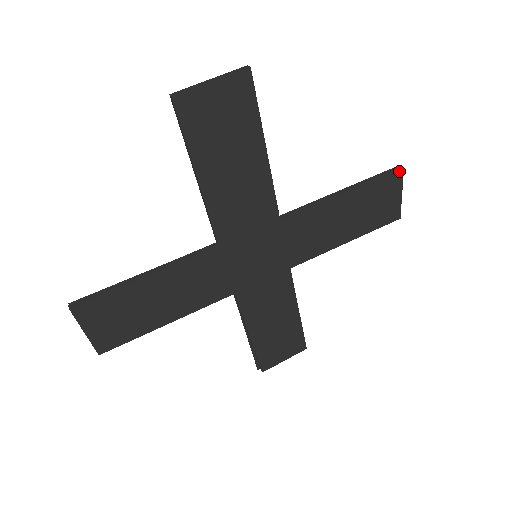
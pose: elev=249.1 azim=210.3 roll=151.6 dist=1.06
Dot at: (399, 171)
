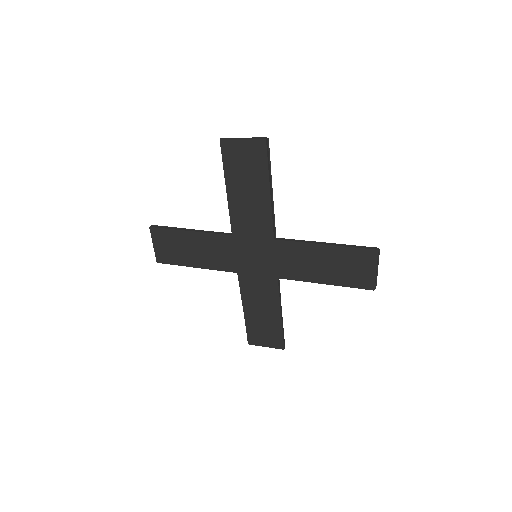
Dot at: (374, 251)
